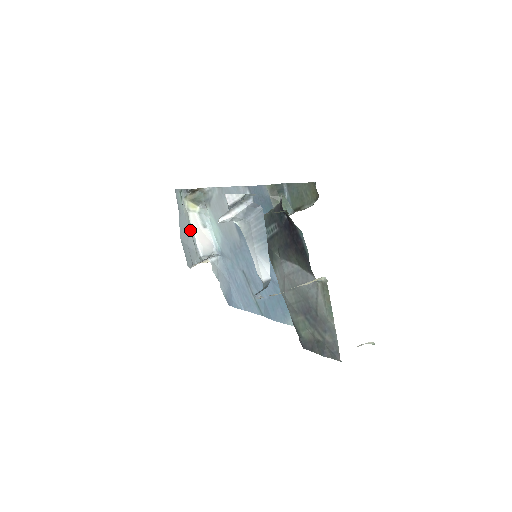
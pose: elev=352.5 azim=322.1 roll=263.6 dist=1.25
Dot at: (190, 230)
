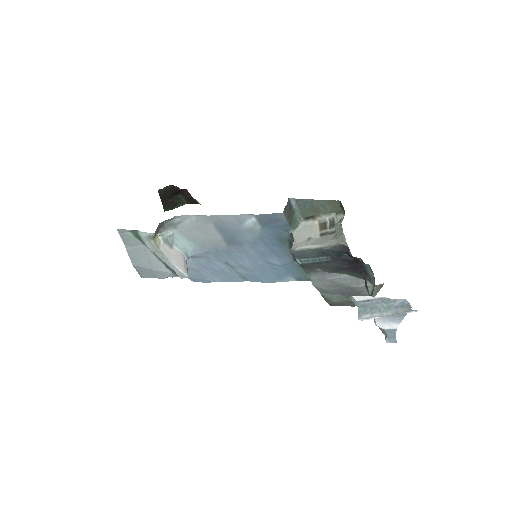
Dot at: (165, 262)
